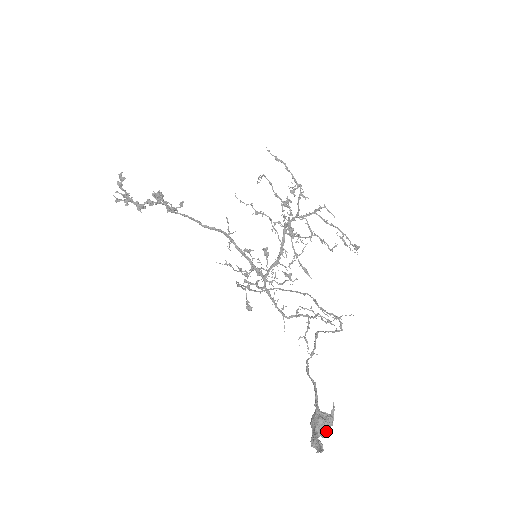
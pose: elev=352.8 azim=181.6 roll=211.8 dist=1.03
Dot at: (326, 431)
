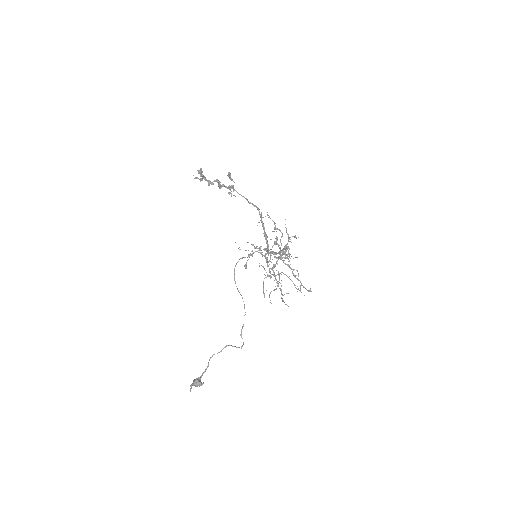
Dot at: (197, 386)
